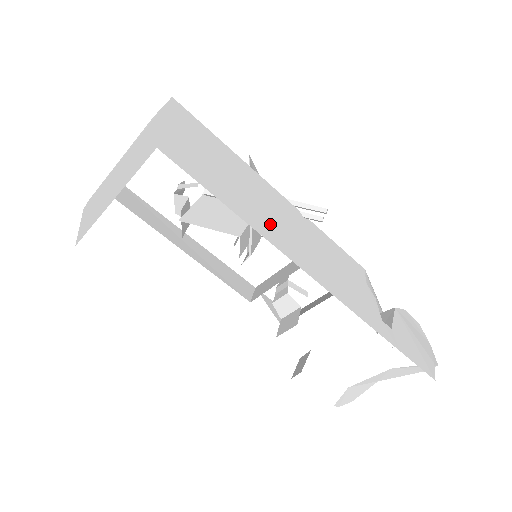
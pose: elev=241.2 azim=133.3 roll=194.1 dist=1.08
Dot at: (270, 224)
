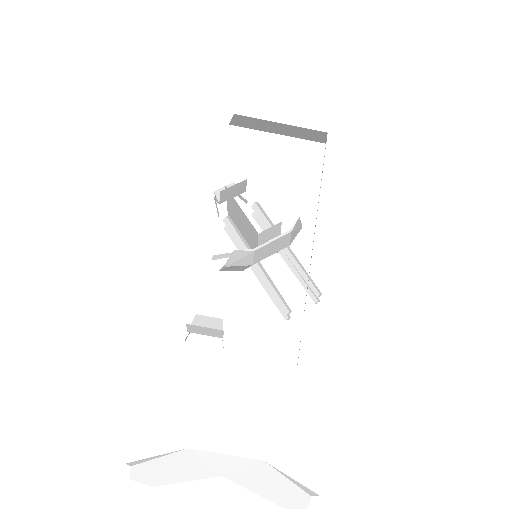
Dot at: occluded
